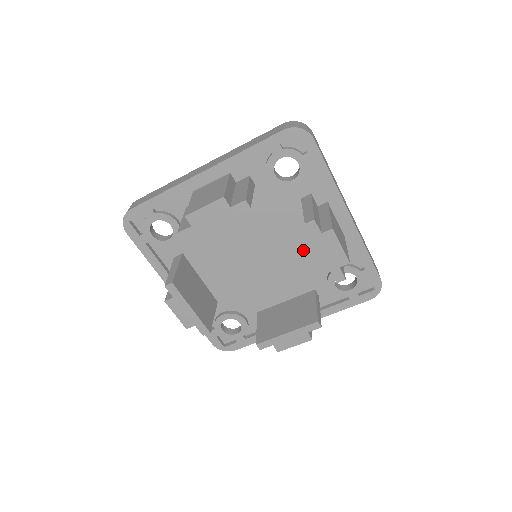
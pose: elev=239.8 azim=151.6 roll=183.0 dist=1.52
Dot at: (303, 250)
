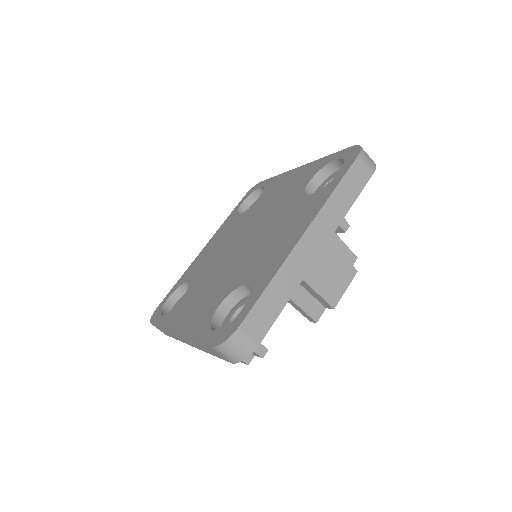
Dot at: occluded
